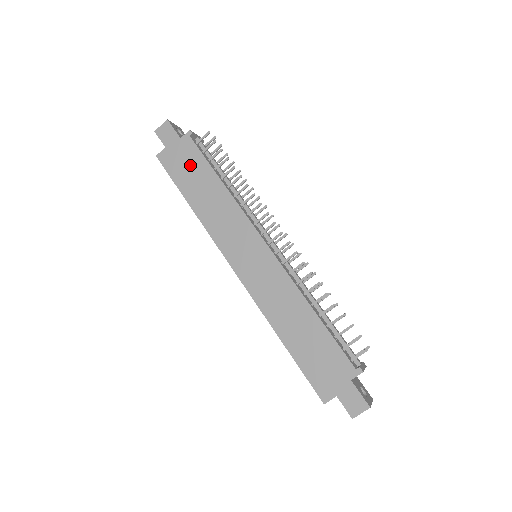
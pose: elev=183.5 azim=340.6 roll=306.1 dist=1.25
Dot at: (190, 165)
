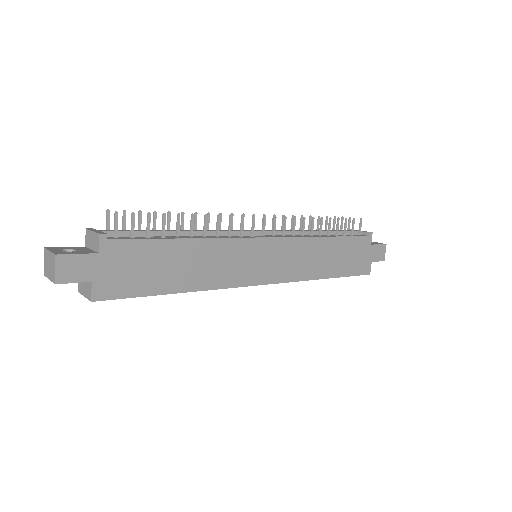
Dot at: (142, 263)
